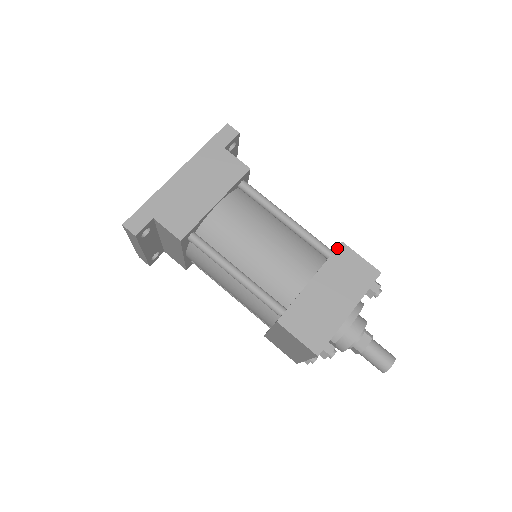
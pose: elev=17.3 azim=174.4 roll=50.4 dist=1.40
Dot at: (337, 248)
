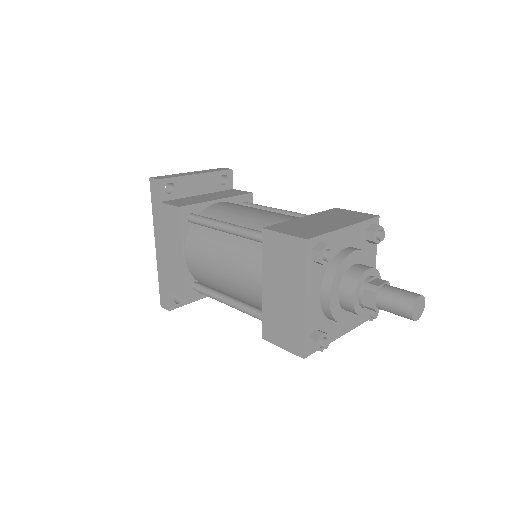
Dot at: (262, 238)
